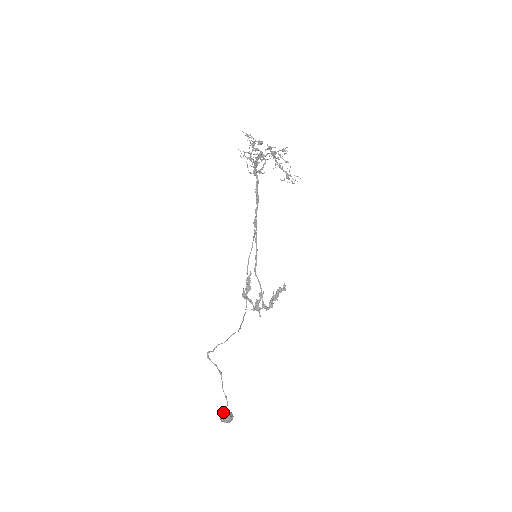
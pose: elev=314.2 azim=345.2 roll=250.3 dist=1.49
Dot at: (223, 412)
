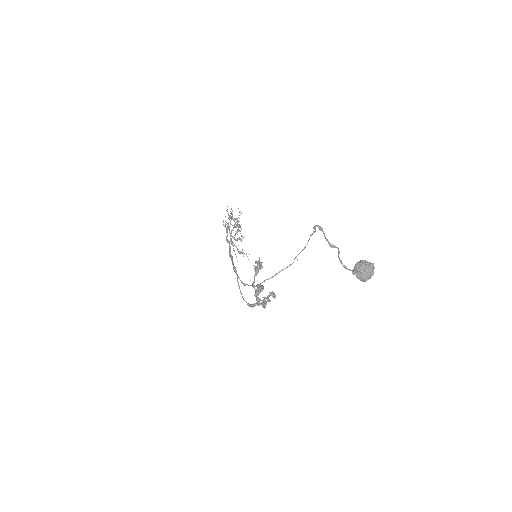
Dot at: (364, 262)
